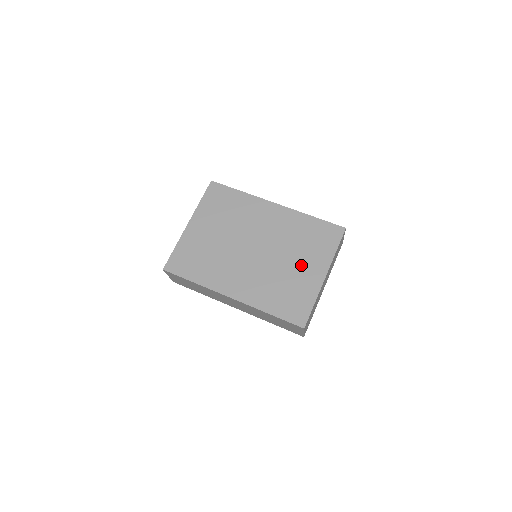
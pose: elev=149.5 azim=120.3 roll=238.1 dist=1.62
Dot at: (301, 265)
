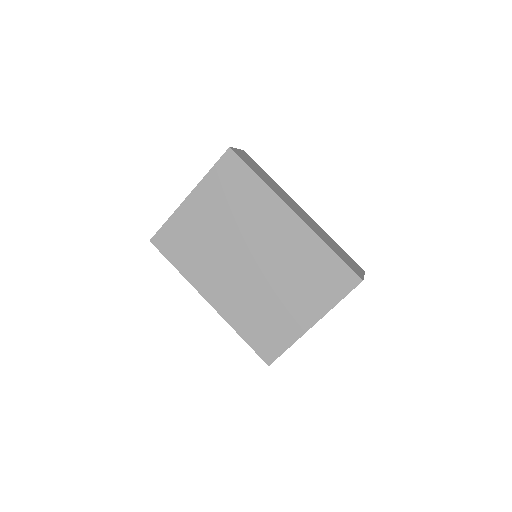
Dot at: (293, 301)
